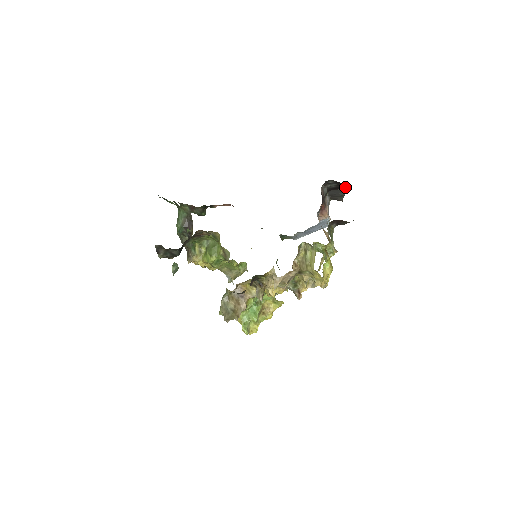
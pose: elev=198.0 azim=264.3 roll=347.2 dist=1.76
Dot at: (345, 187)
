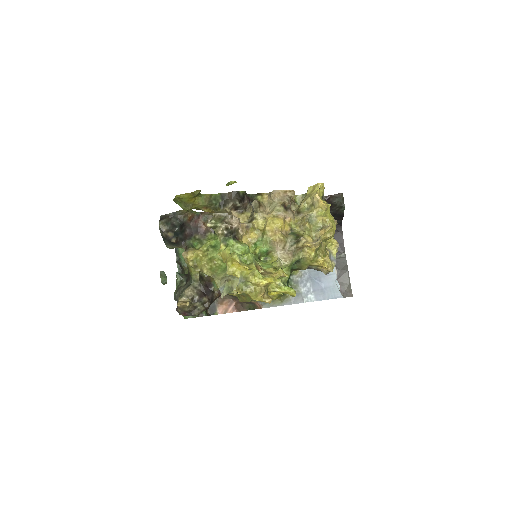
Dot at: (342, 246)
